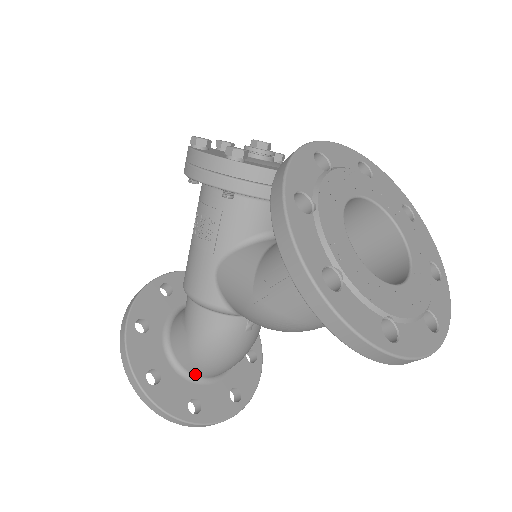
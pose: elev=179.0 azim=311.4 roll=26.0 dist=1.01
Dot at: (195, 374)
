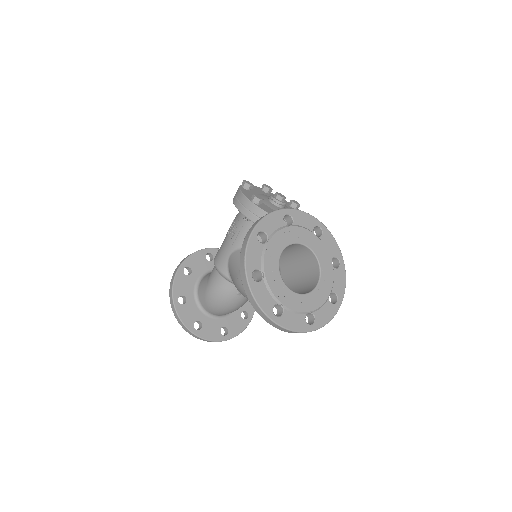
Dot at: (205, 309)
